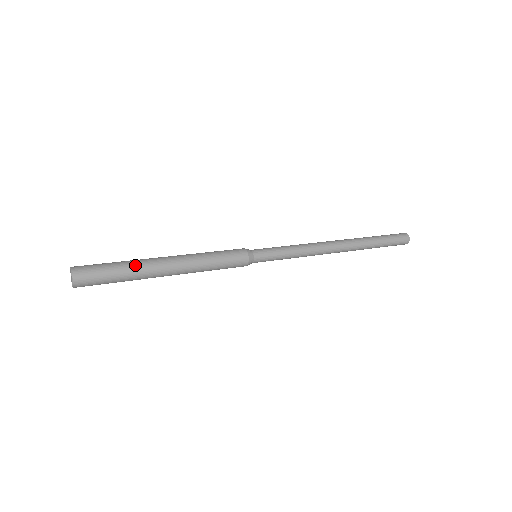
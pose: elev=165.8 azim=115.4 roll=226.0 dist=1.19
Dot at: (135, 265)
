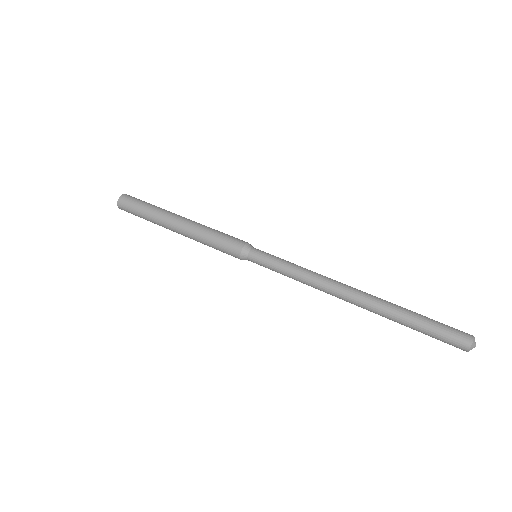
Dot at: (159, 209)
